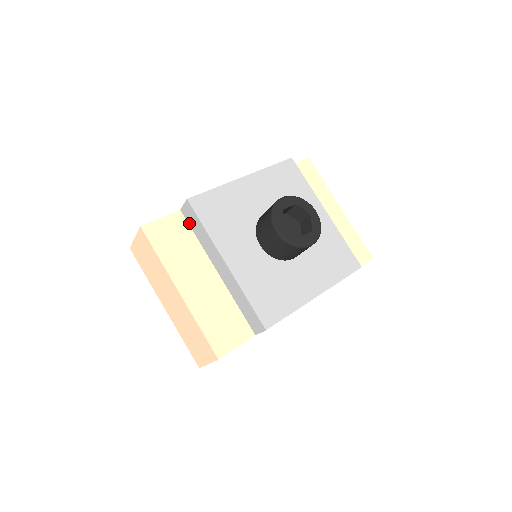
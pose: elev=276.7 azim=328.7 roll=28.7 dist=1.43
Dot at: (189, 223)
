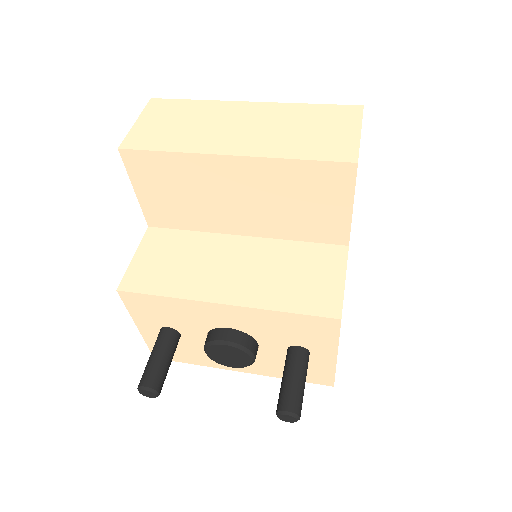
Dot at: occluded
